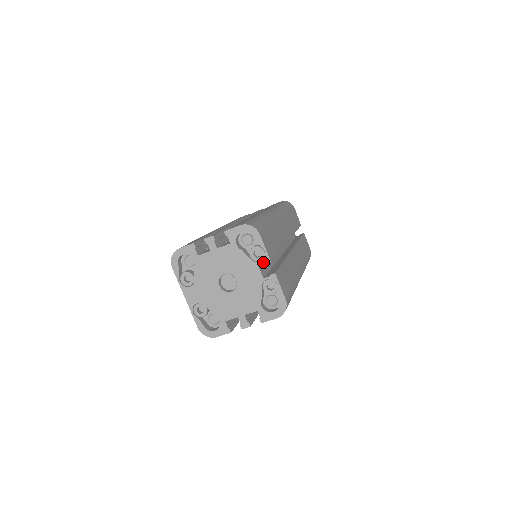
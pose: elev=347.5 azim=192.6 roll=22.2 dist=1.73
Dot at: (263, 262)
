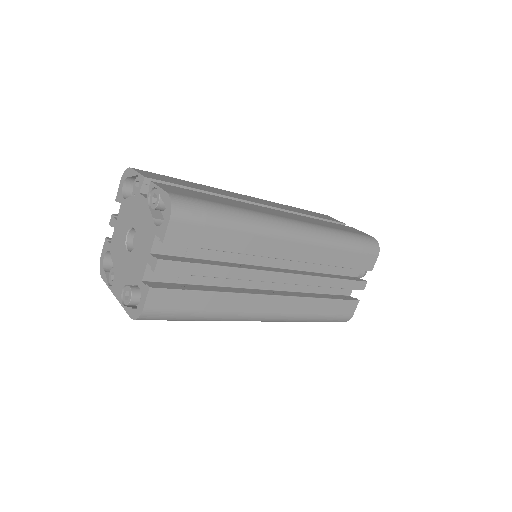
Dot at: (141, 185)
